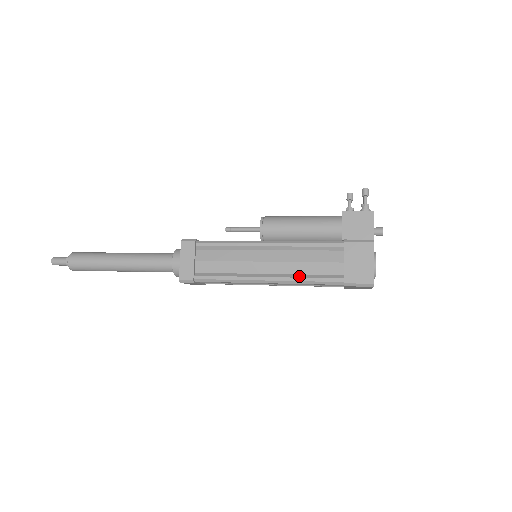
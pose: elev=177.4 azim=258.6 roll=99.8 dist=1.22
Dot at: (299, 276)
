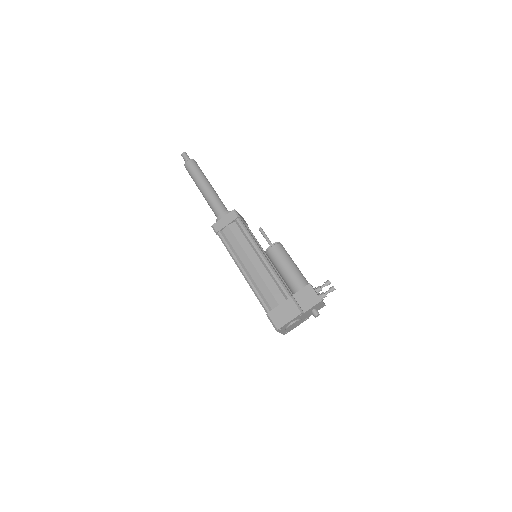
Dot at: (256, 286)
